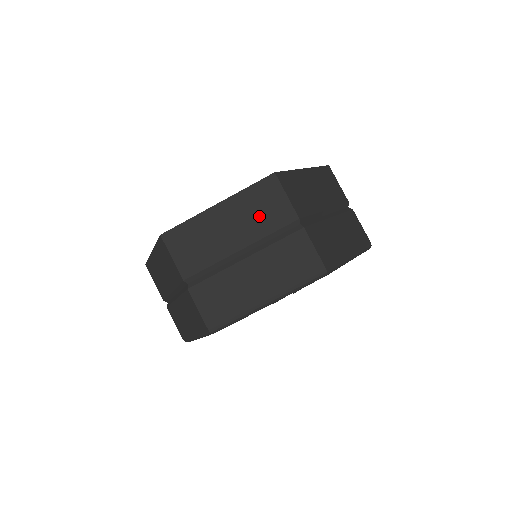
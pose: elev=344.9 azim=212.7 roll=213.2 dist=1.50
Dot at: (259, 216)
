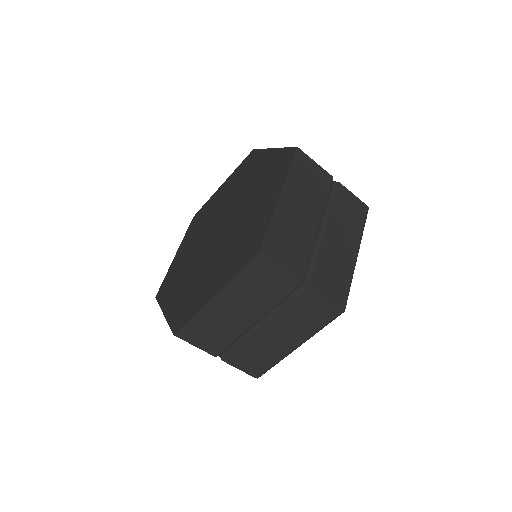
Dot at: (311, 189)
